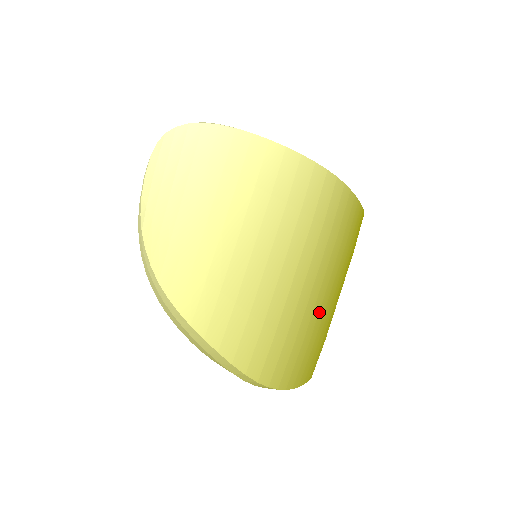
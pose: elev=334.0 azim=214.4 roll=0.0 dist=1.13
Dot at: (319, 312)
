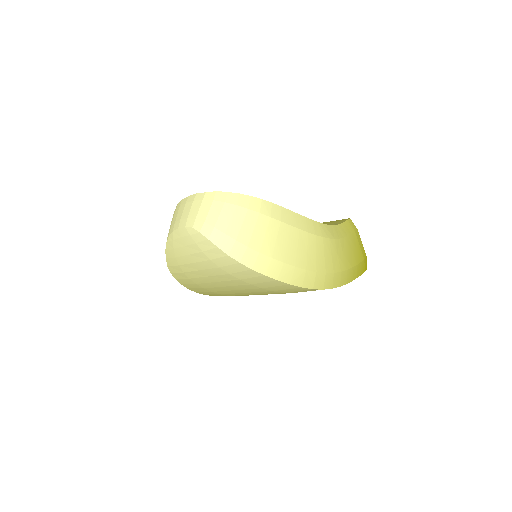
Dot at: occluded
